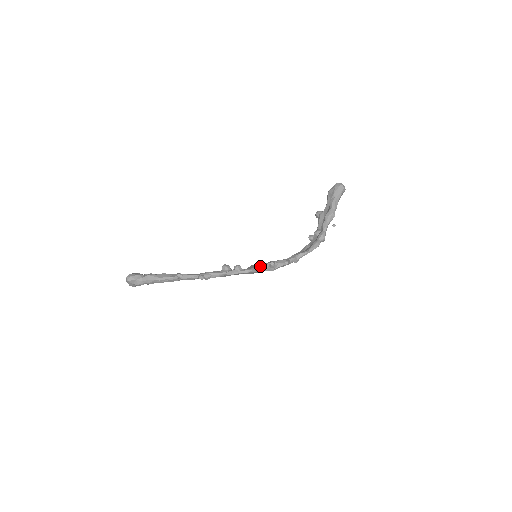
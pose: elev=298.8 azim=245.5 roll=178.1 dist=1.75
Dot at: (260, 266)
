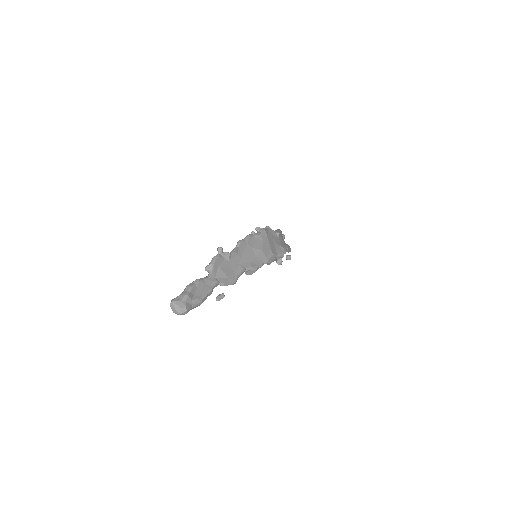
Dot at: occluded
